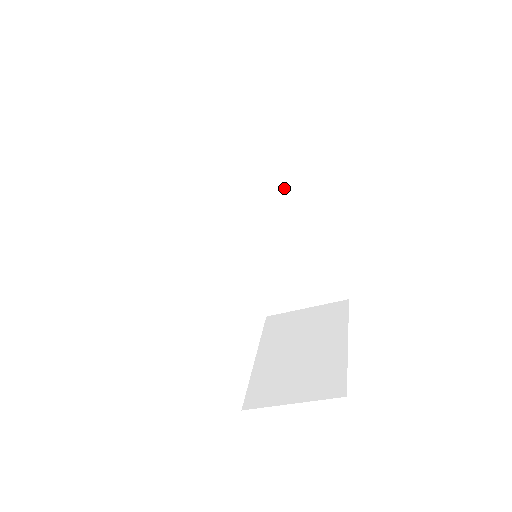
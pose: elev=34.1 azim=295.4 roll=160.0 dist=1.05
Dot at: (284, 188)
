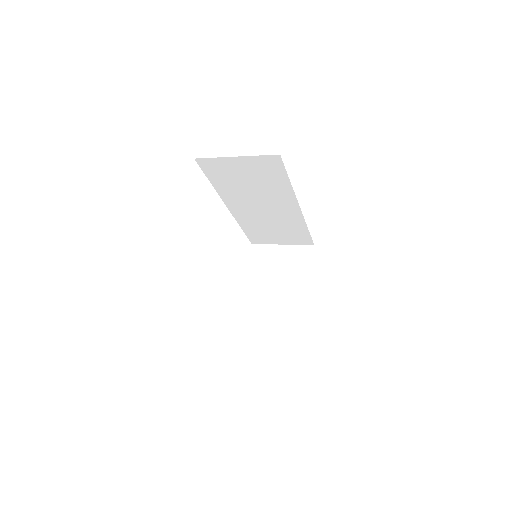
Dot at: (279, 196)
